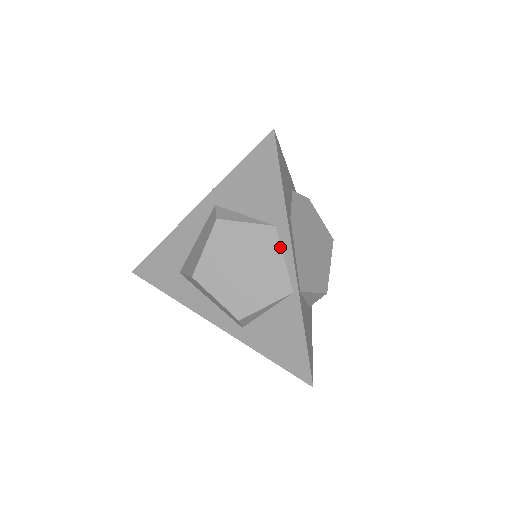
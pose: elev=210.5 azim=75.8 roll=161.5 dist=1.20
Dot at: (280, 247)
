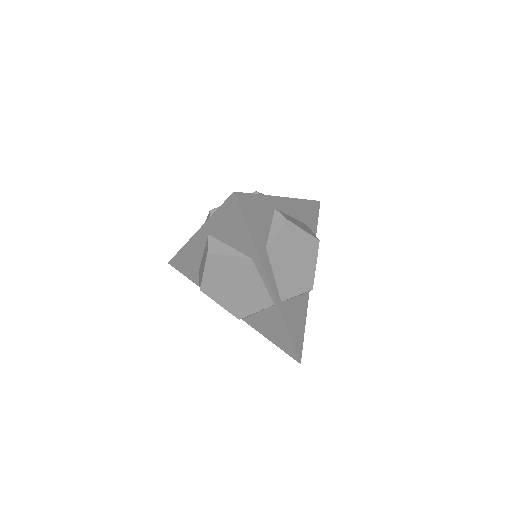
Dot at: (258, 274)
